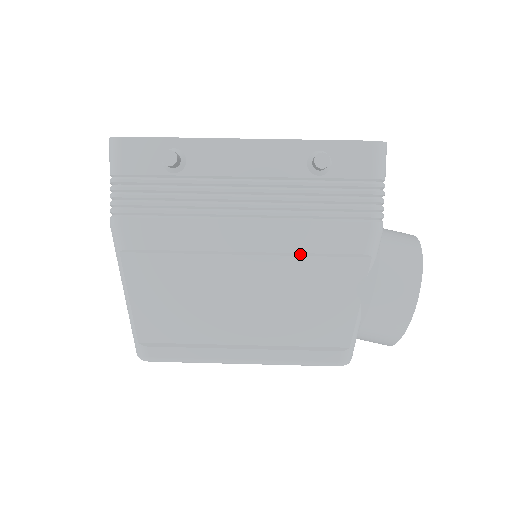
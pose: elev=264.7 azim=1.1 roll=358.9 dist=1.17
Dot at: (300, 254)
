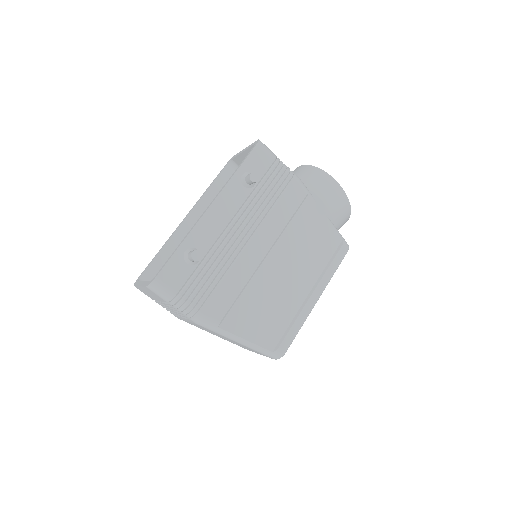
Dot at: (285, 227)
